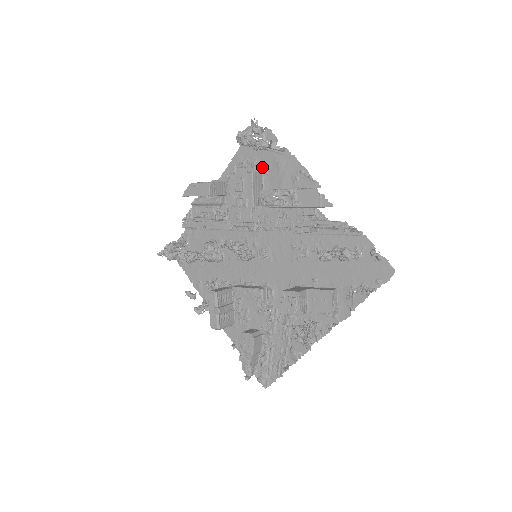
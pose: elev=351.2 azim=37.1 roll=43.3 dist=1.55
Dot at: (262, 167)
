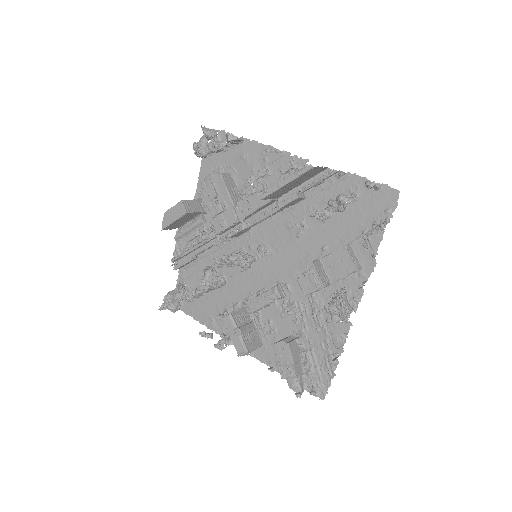
Dot at: (229, 169)
